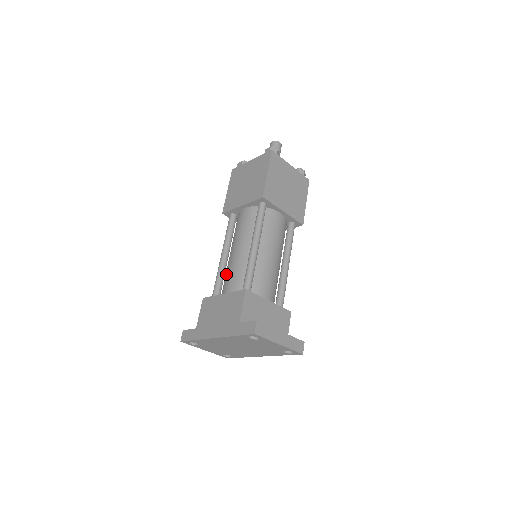
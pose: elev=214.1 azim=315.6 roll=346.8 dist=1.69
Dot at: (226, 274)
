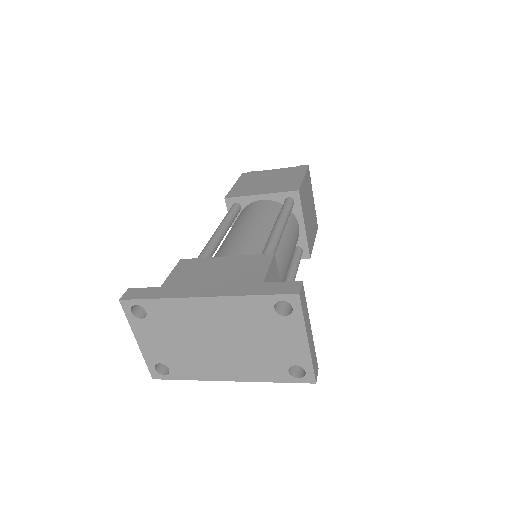
Dot at: (224, 247)
